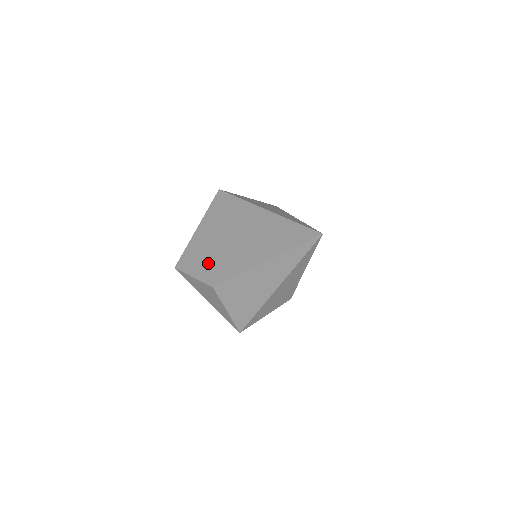
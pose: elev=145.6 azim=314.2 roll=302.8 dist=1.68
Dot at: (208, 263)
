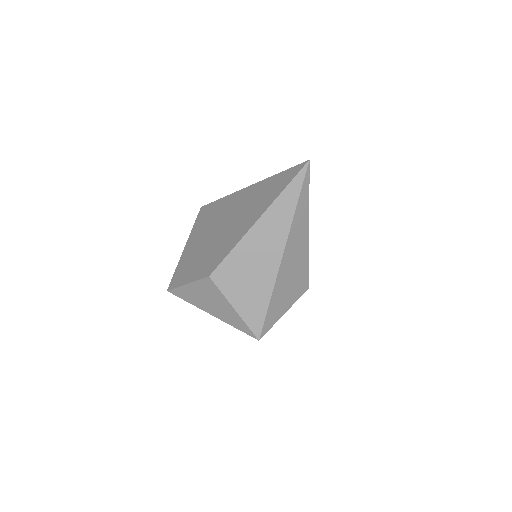
Dot at: (200, 262)
